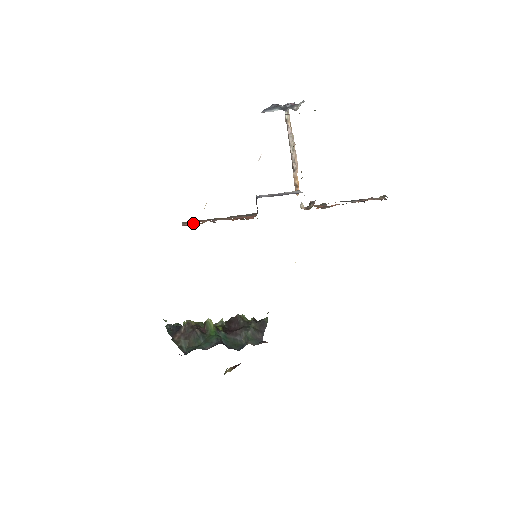
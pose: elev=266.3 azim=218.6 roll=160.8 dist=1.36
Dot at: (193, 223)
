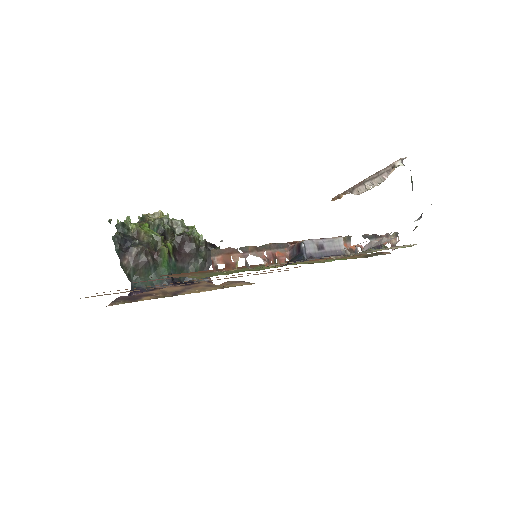
Dot at: (225, 261)
